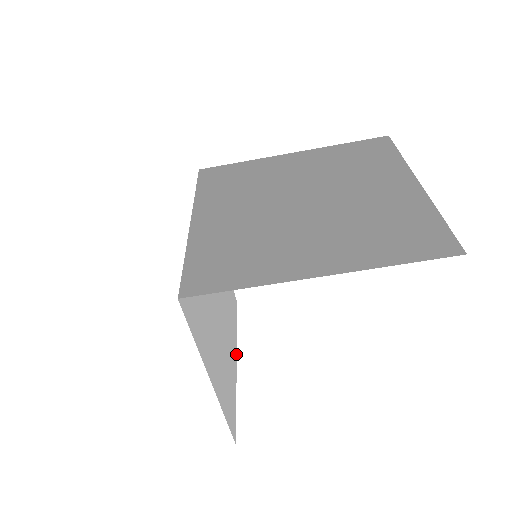
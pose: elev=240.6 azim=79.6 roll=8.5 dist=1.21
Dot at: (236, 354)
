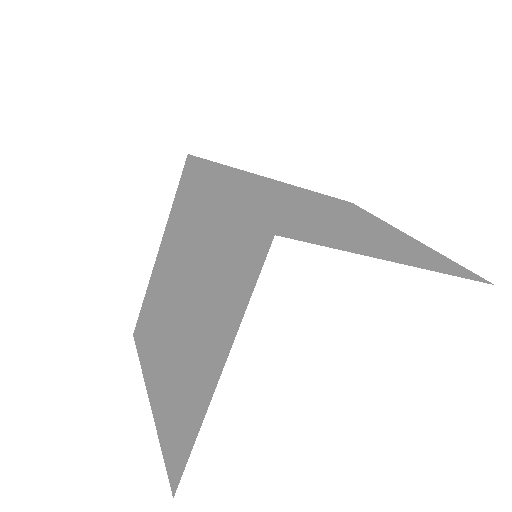
Dot at: (147, 389)
